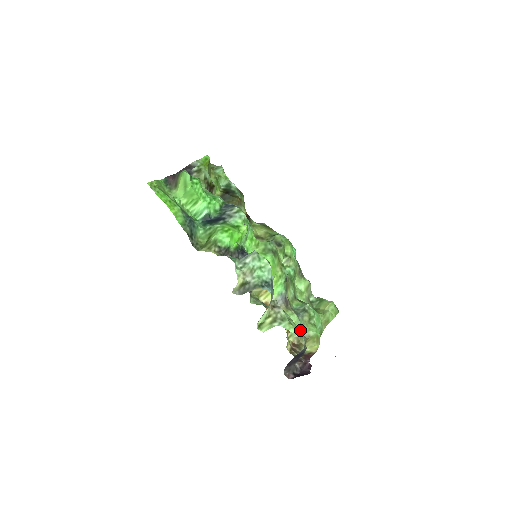
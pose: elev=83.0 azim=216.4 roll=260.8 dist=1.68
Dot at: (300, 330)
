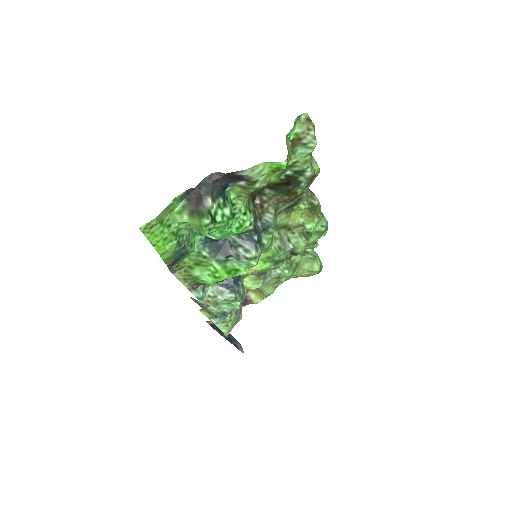
Dot at: occluded
